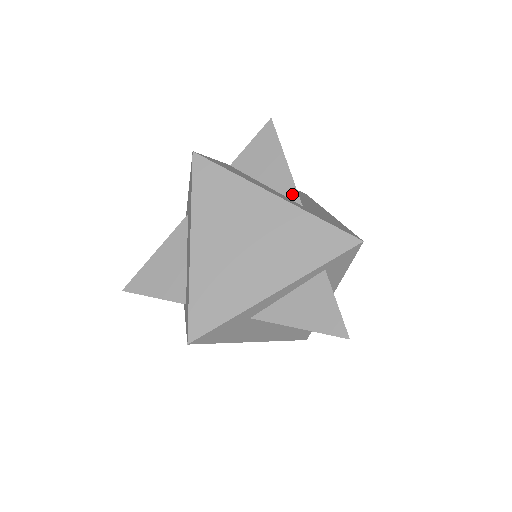
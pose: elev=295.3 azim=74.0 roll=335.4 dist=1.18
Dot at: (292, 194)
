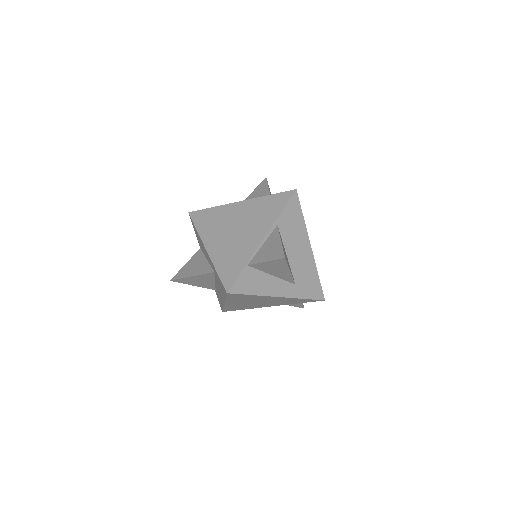
Dot at: (290, 281)
